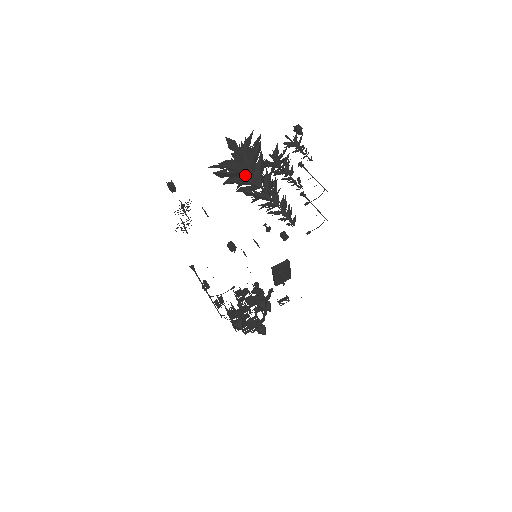
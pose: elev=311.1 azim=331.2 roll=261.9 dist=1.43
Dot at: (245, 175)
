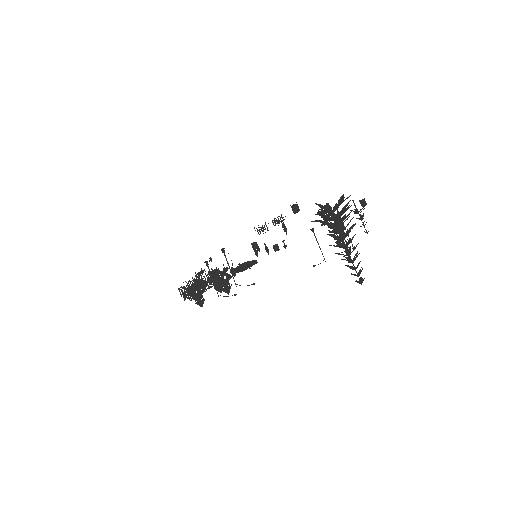
Dot at: (341, 227)
